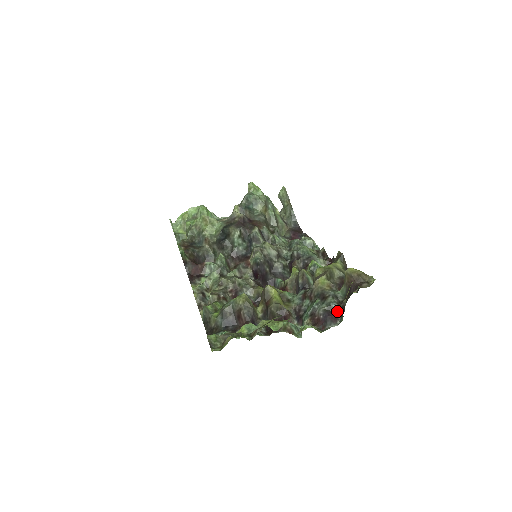
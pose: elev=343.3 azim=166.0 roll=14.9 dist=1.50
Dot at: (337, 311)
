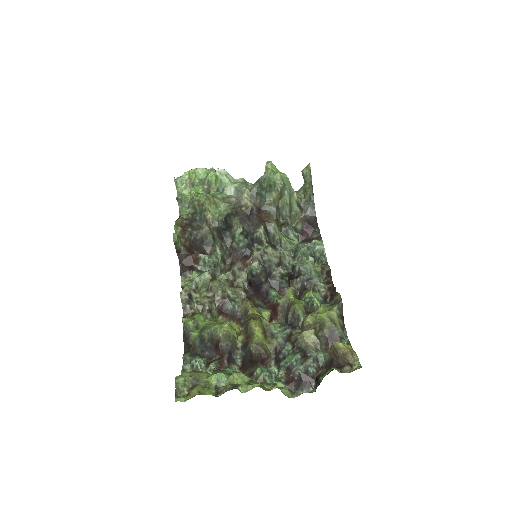
Dot at: (313, 377)
